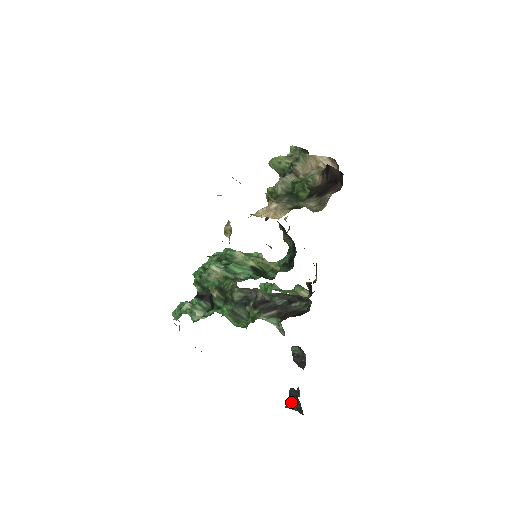
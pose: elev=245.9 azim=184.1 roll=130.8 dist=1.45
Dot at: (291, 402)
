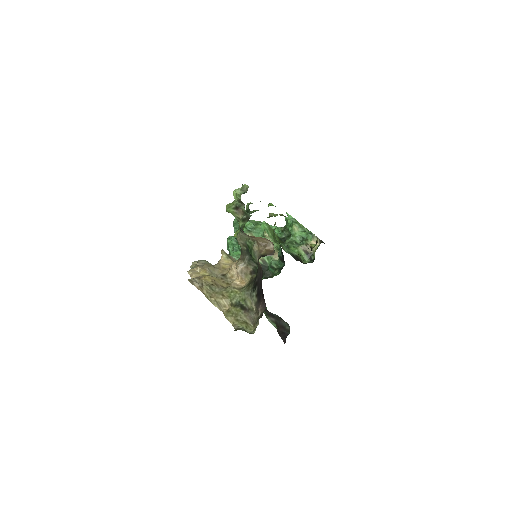
Dot at: occluded
